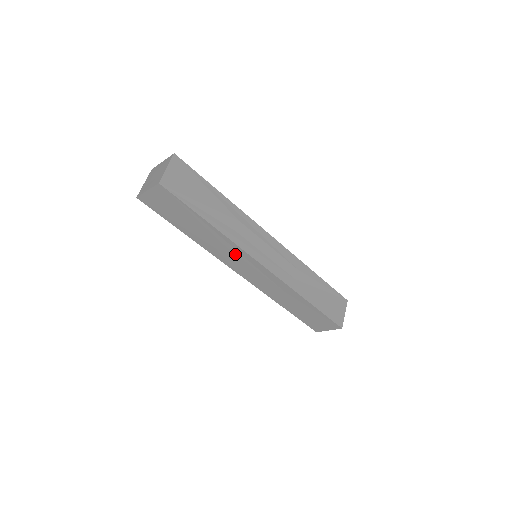
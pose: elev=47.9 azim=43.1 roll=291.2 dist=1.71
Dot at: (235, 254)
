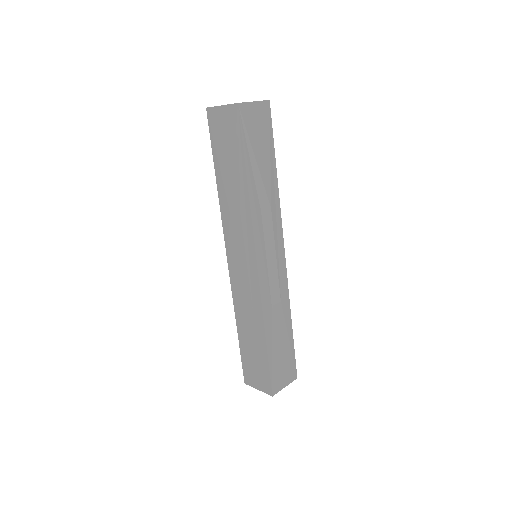
Dot at: (242, 232)
